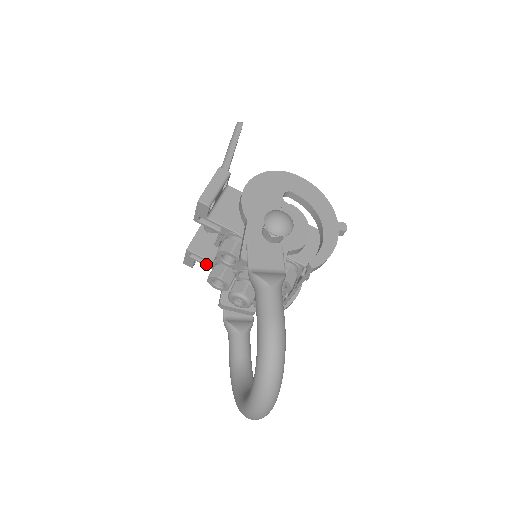
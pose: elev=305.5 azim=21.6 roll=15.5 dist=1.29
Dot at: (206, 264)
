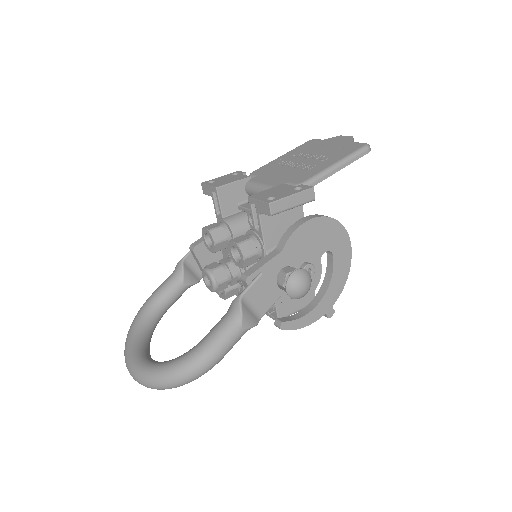
Dot at: (217, 210)
